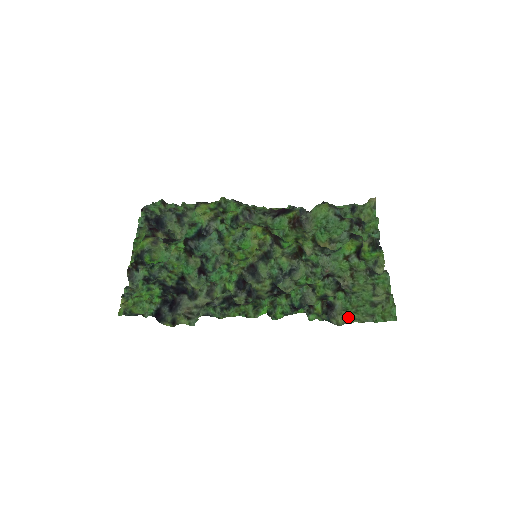
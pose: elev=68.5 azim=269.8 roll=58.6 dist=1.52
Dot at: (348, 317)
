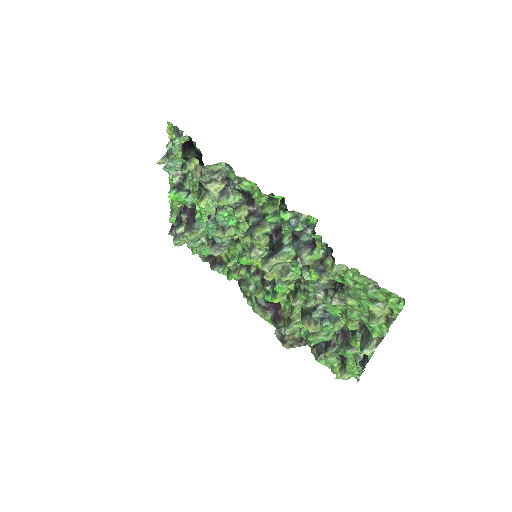
Dot at: (346, 273)
